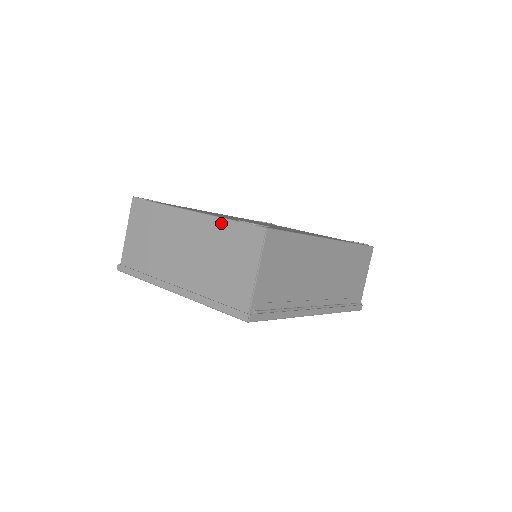
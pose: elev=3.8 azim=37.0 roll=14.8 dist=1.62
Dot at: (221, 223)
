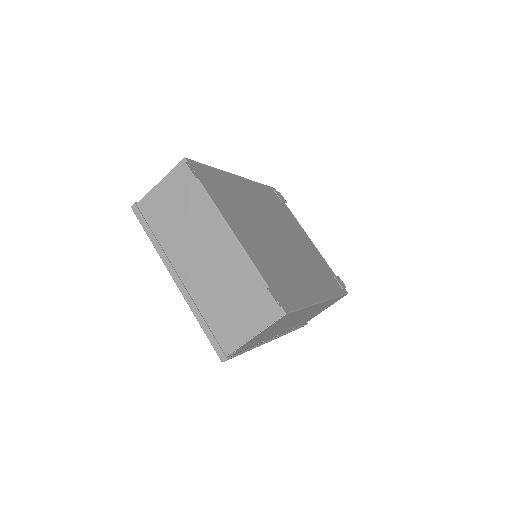
Dot at: (252, 271)
